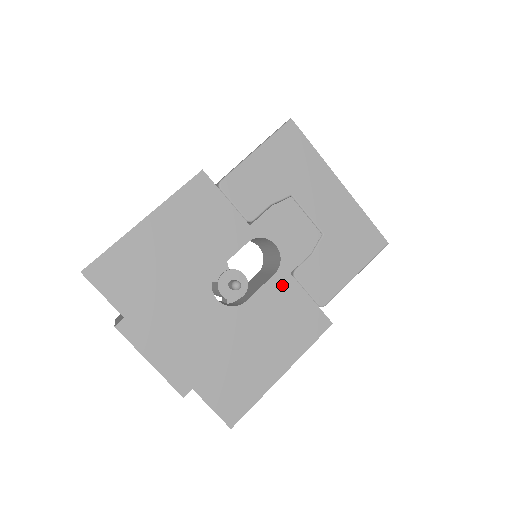
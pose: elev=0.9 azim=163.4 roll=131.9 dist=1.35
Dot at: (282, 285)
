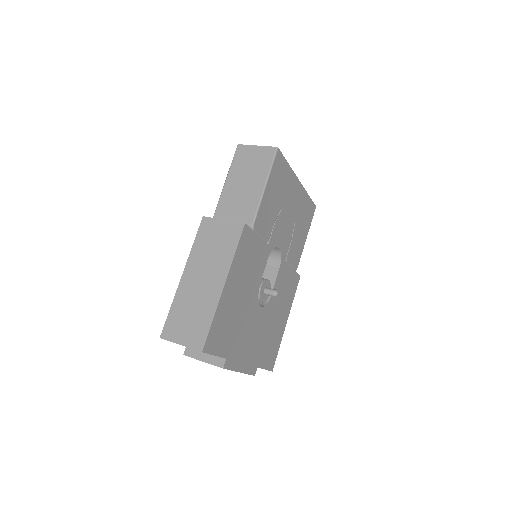
Dot at: (283, 272)
